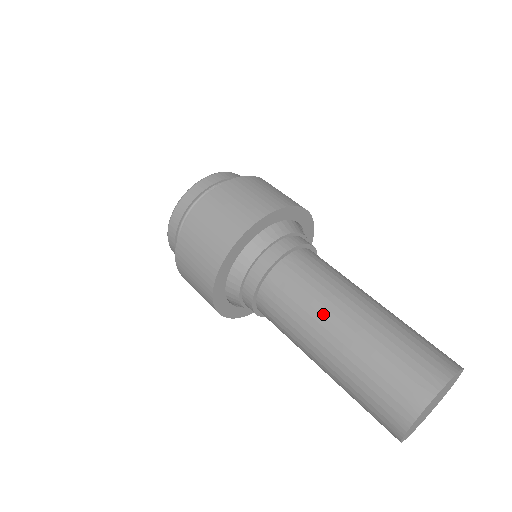
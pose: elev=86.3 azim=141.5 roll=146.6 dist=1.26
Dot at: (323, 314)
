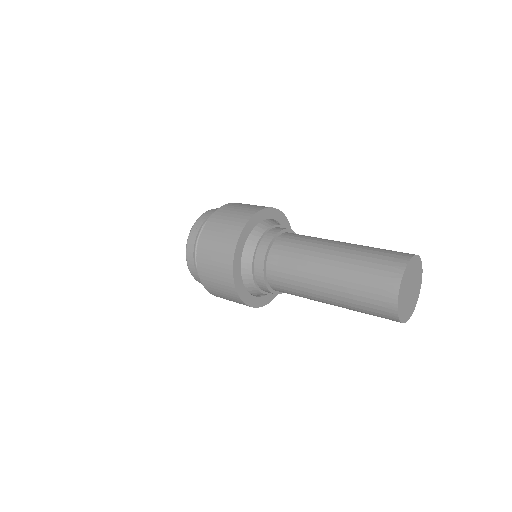
Dot at: (312, 267)
